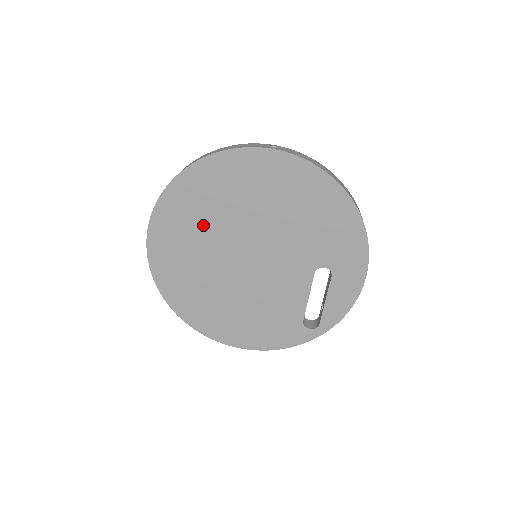
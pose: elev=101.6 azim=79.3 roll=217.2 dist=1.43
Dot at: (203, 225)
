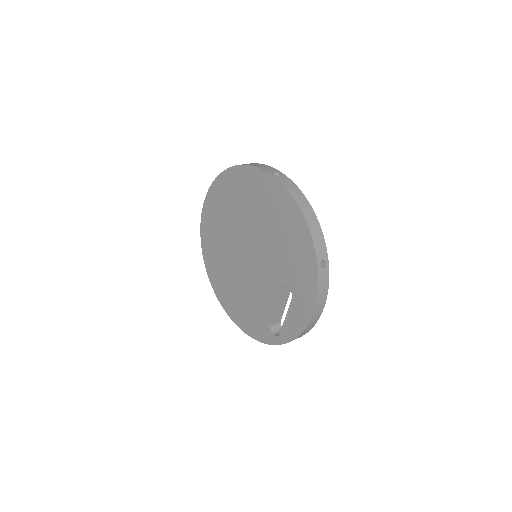
Dot at: (228, 216)
